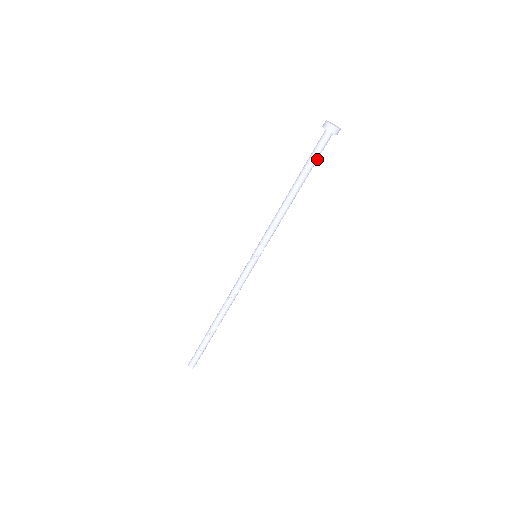
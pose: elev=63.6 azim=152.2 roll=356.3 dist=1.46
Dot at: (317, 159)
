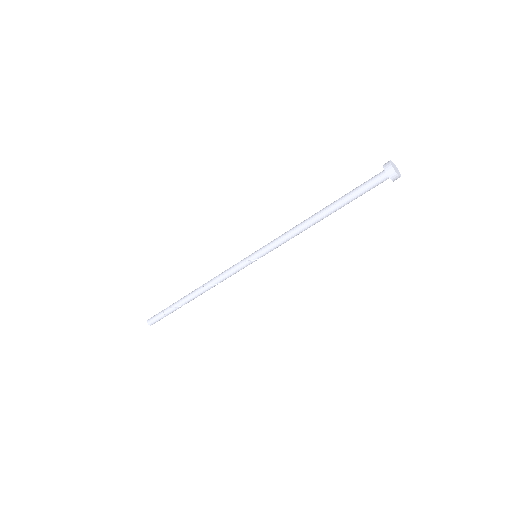
Dot at: (362, 193)
